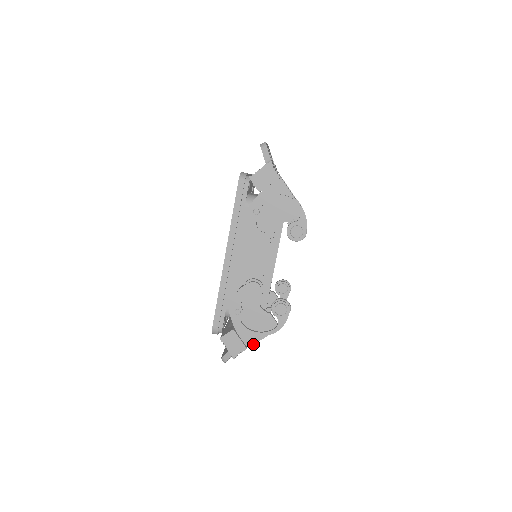
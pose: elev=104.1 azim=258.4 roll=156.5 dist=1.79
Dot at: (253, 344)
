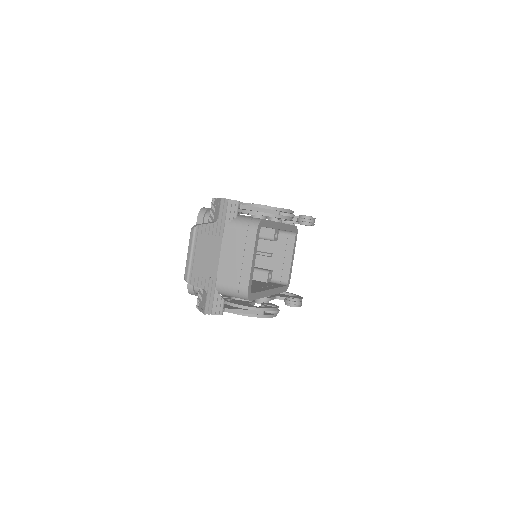
Dot at: (247, 206)
